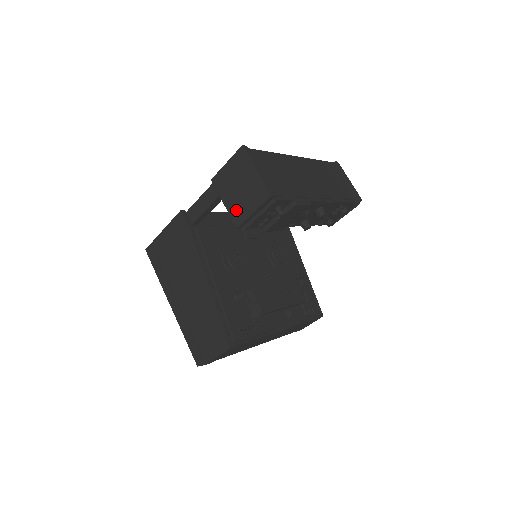
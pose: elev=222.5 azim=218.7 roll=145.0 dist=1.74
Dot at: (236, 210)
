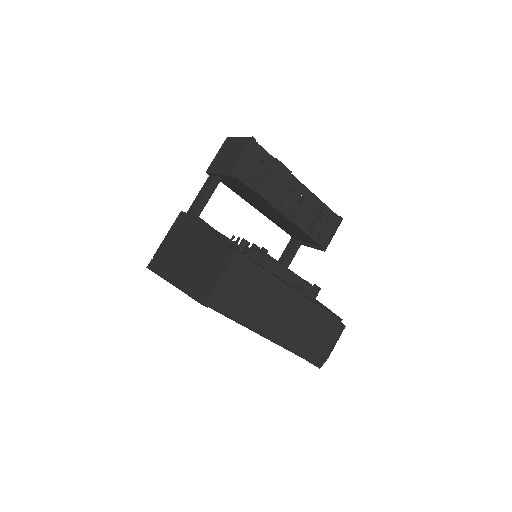
Dot at: (227, 167)
